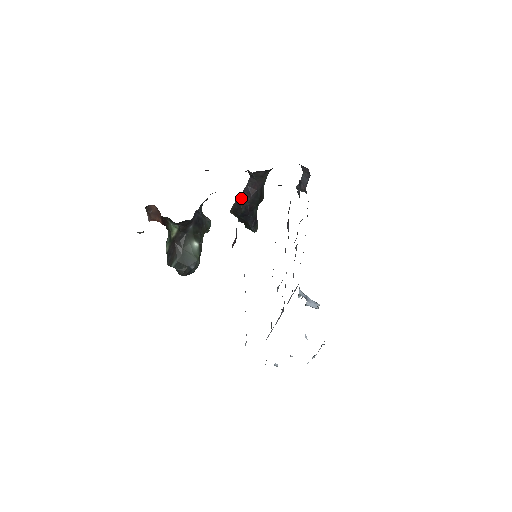
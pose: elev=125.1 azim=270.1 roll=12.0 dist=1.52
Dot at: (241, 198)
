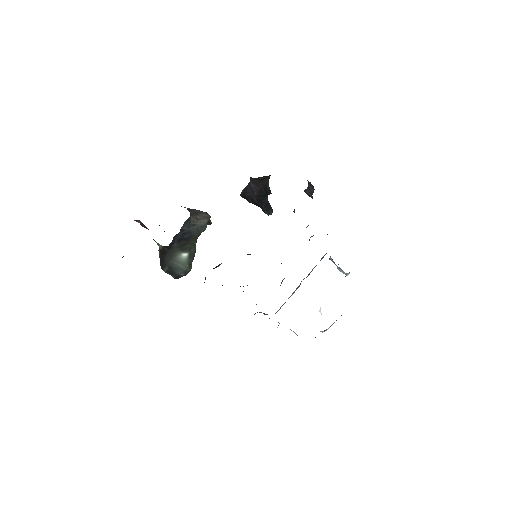
Dot at: (246, 191)
